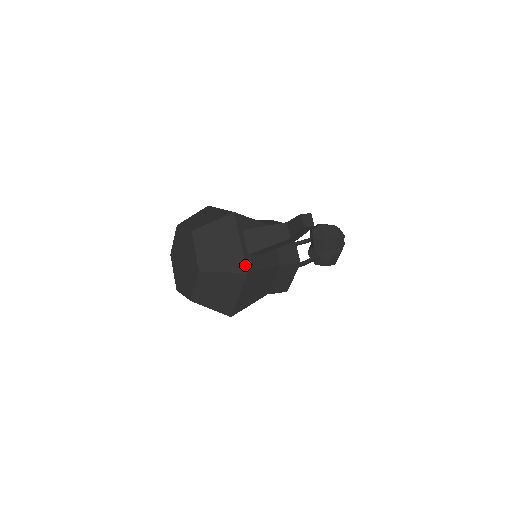
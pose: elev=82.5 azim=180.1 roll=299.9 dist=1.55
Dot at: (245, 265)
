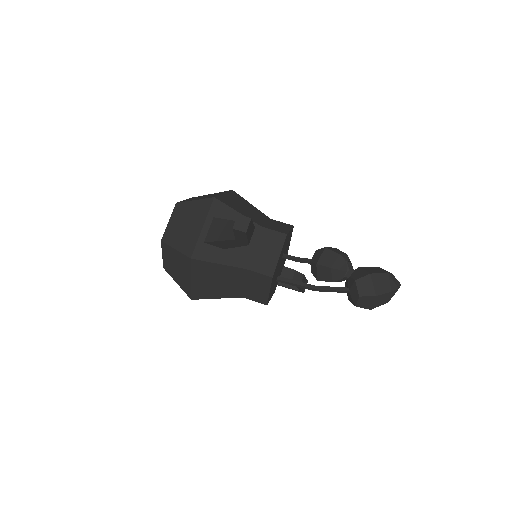
Dot at: (193, 250)
